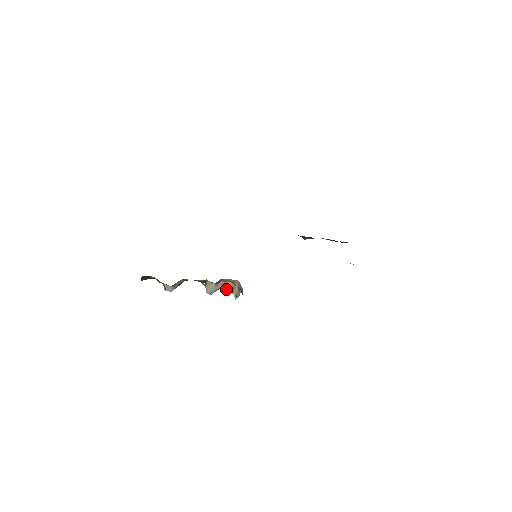
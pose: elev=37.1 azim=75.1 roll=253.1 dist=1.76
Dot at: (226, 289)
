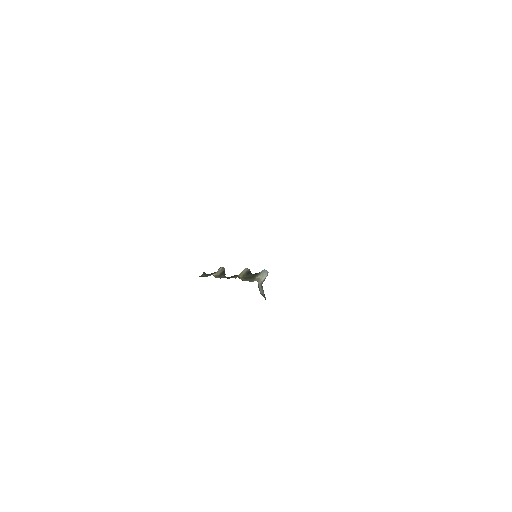
Dot at: (255, 274)
